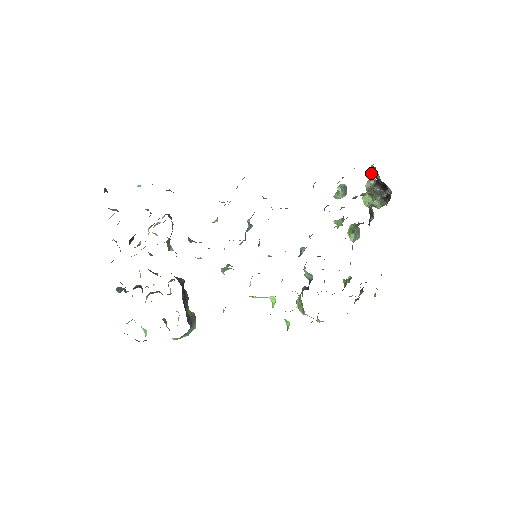
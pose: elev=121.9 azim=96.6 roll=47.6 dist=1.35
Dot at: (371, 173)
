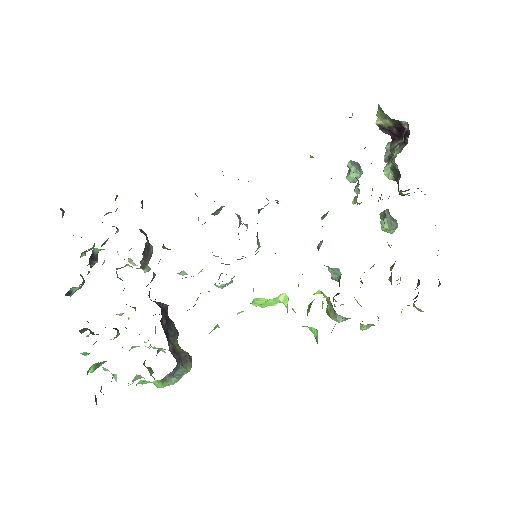
Dot at: (380, 127)
